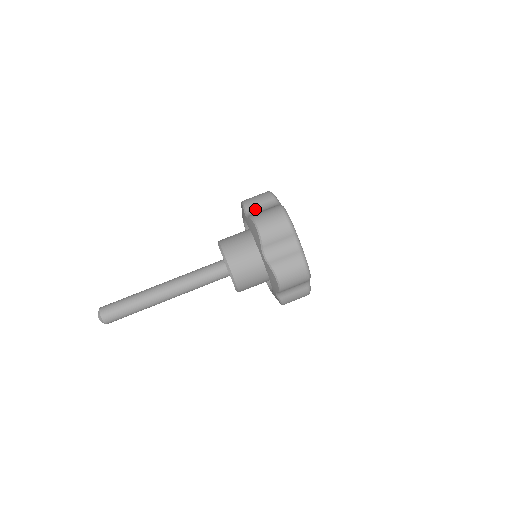
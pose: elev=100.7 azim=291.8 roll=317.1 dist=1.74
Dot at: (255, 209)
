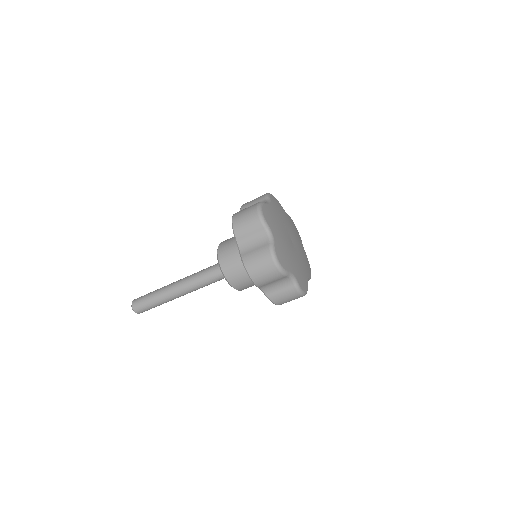
Dot at: (246, 241)
